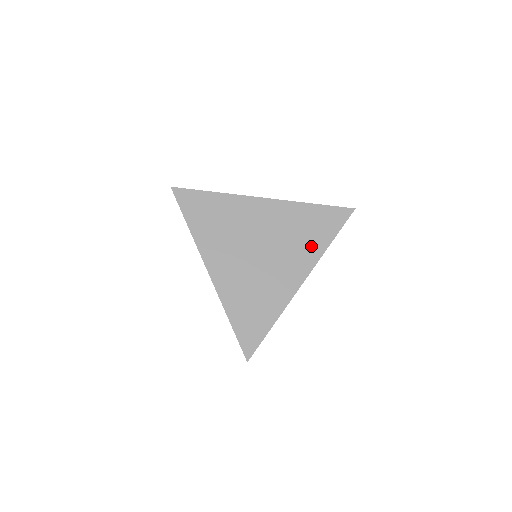
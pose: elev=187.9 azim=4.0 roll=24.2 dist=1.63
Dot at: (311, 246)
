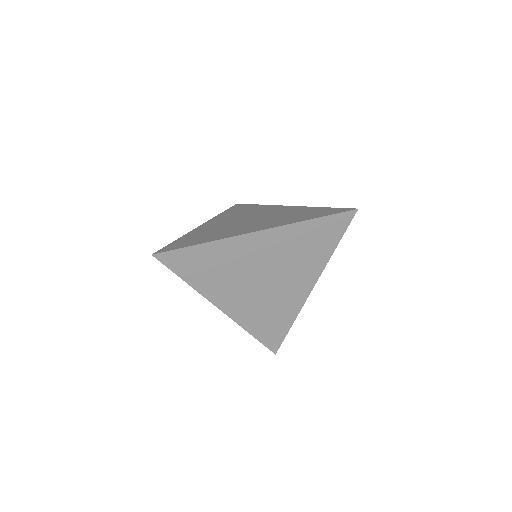
Dot at: (316, 258)
